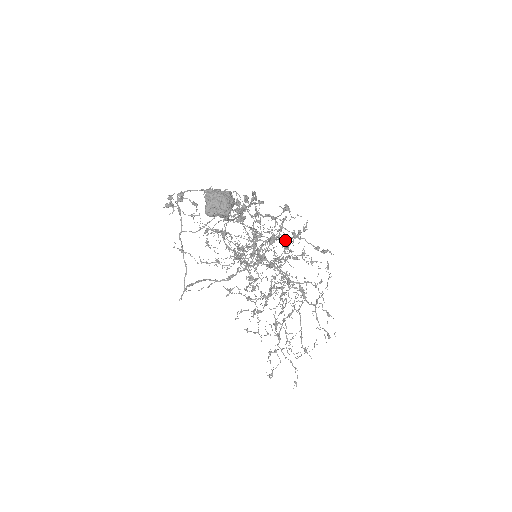
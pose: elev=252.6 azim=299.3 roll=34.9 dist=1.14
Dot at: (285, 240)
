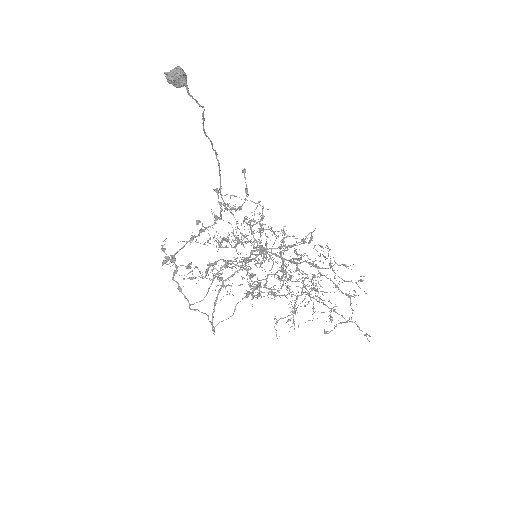
Dot at: (270, 230)
